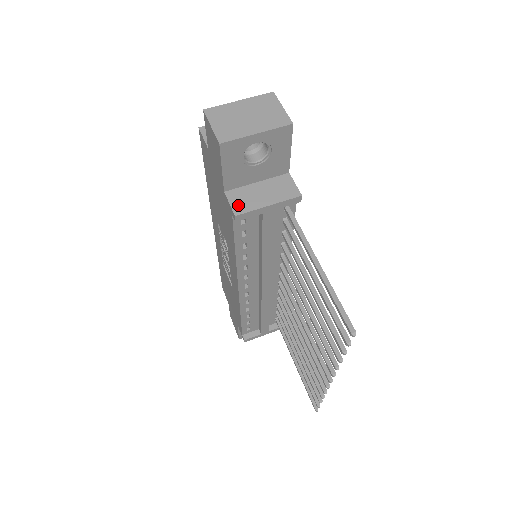
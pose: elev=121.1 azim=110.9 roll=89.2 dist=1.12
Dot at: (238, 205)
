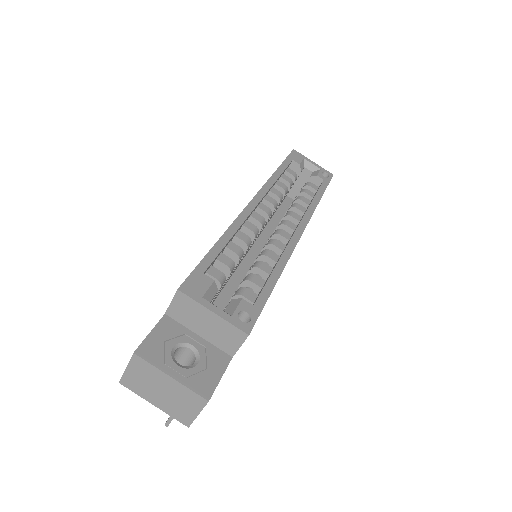
Dot at: occluded
